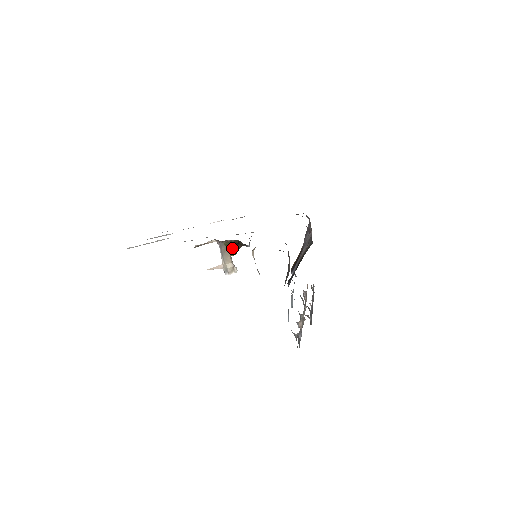
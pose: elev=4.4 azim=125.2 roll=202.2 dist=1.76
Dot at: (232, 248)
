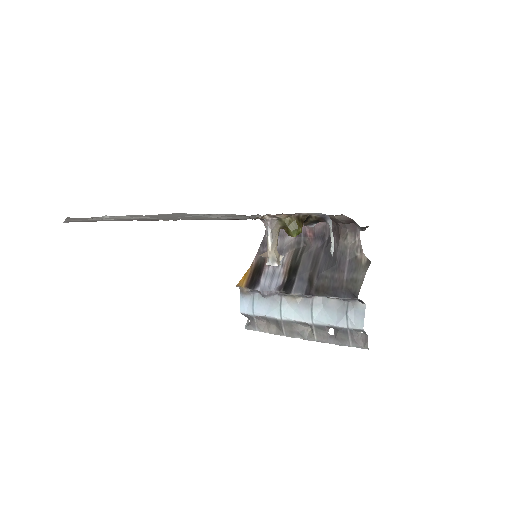
Dot at: (299, 225)
